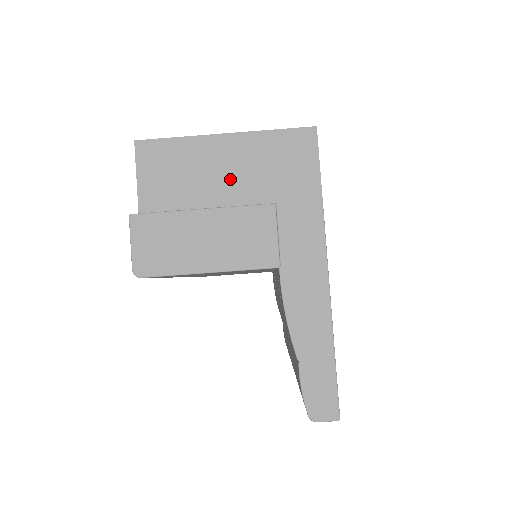
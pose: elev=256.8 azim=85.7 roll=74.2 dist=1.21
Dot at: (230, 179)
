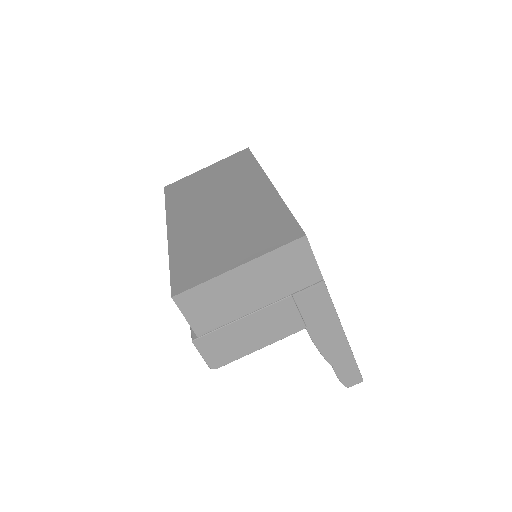
Dot at: (254, 293)
